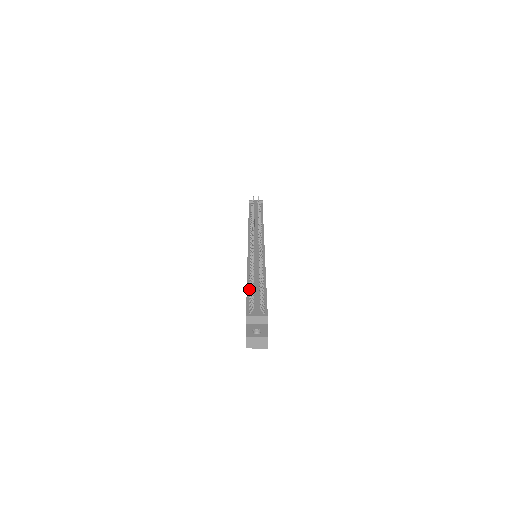
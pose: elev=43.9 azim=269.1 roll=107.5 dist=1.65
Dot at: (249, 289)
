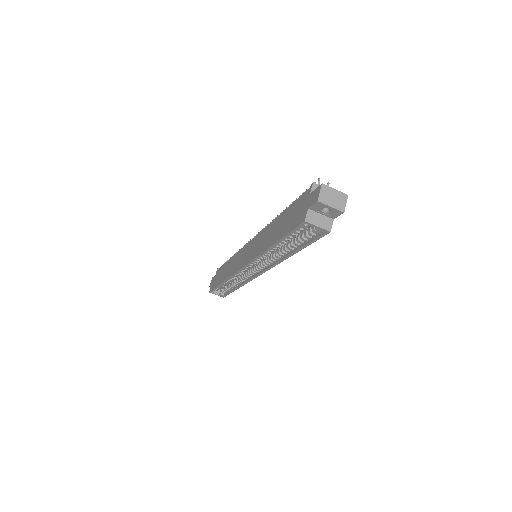
Dot at: occluded
